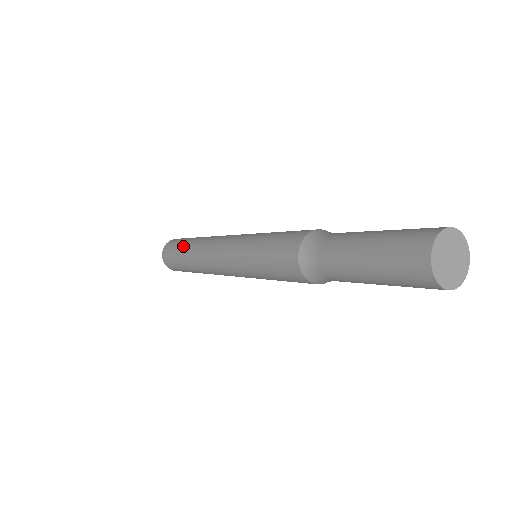
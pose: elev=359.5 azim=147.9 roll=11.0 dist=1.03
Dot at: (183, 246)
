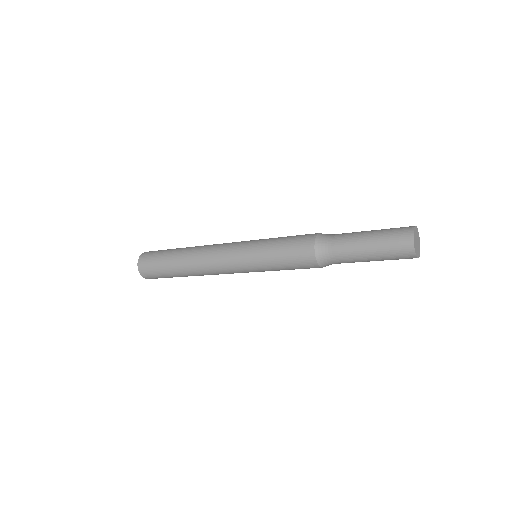
Dot at: (171, 254)
